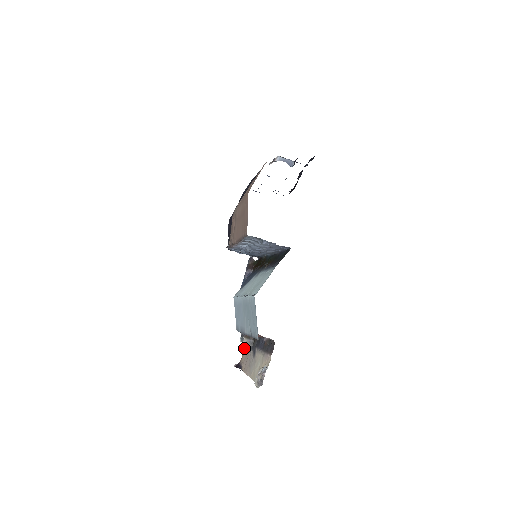
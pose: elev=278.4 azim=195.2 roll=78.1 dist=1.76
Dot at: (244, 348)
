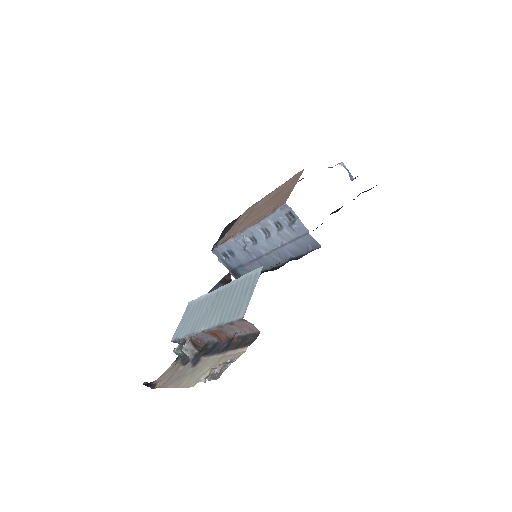
Dot at: (168, 368)
